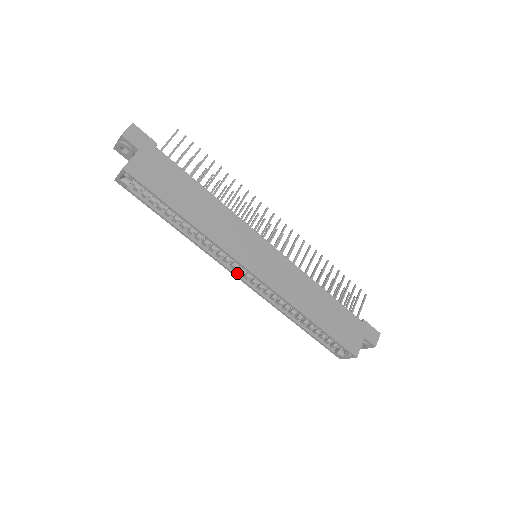
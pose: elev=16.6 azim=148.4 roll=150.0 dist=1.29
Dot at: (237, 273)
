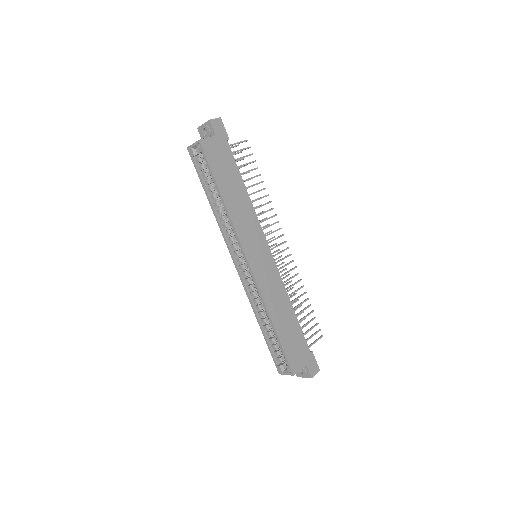
Dot at: (236, 260)
